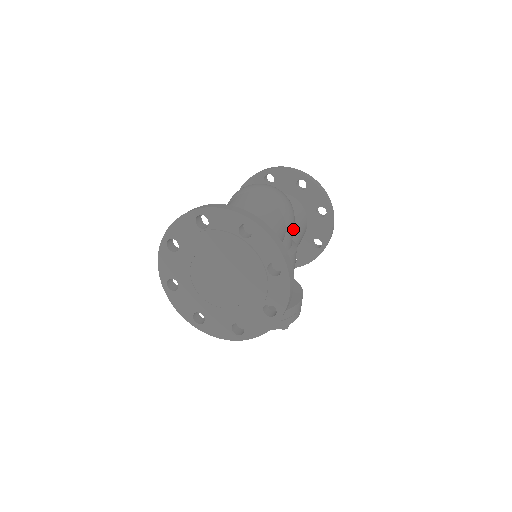
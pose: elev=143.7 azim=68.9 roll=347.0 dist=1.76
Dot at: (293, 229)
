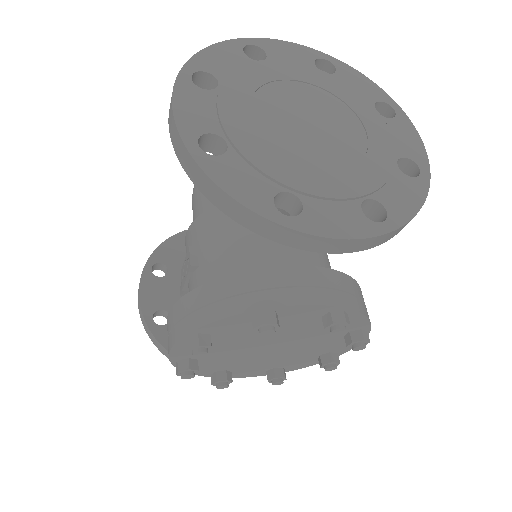
Dot at: occluded
